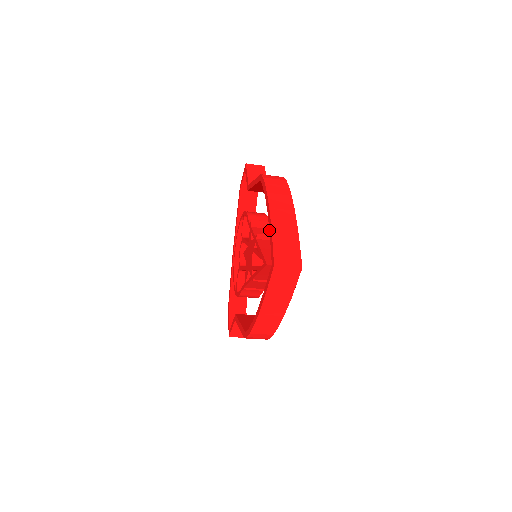
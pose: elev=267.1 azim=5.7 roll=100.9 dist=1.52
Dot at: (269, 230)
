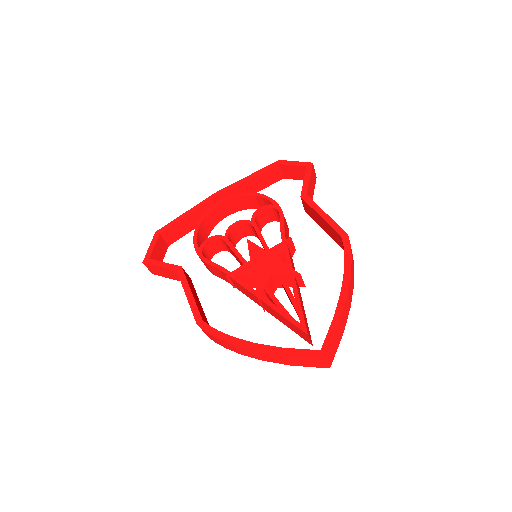
Dot at: (335, 313)
